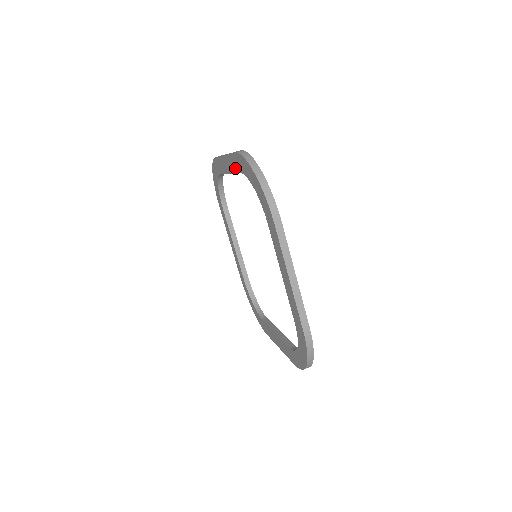
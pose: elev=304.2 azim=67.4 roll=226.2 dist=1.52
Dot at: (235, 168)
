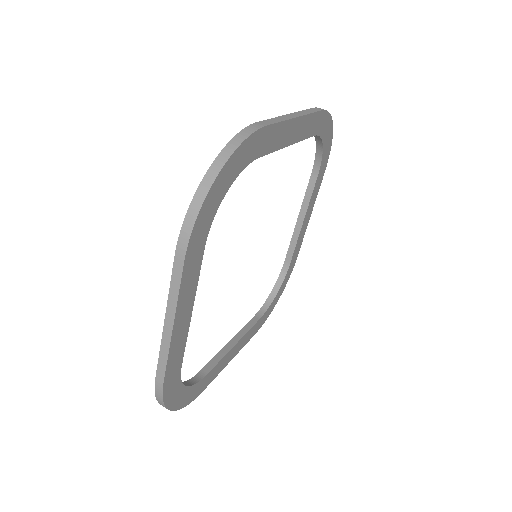
Dot at: occluded
